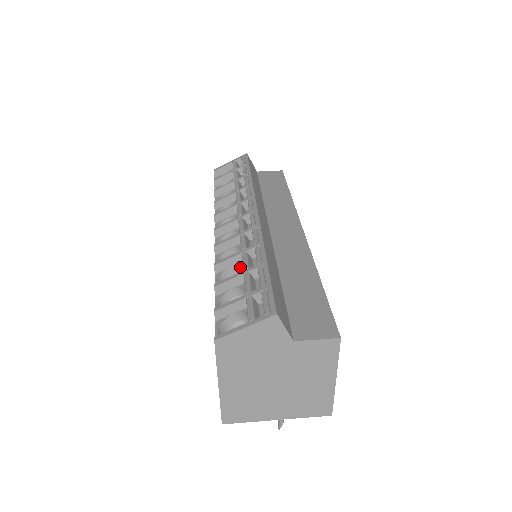
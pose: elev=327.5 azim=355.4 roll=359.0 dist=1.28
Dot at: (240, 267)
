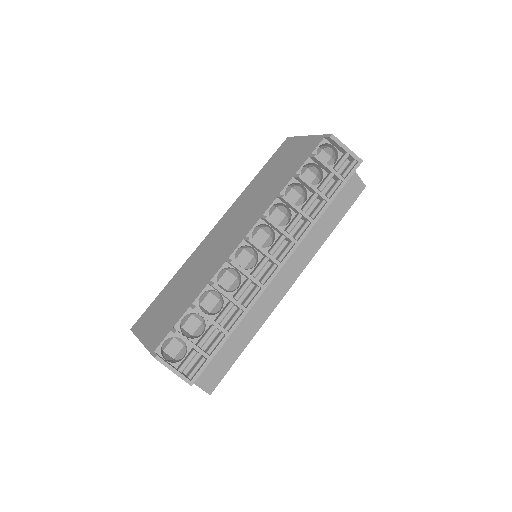
Dot at: (223, 300)
